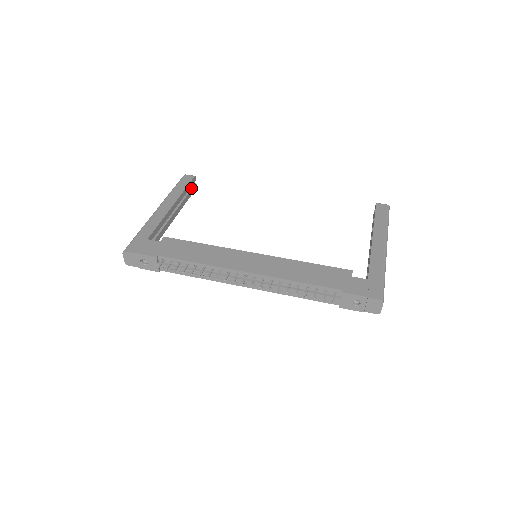
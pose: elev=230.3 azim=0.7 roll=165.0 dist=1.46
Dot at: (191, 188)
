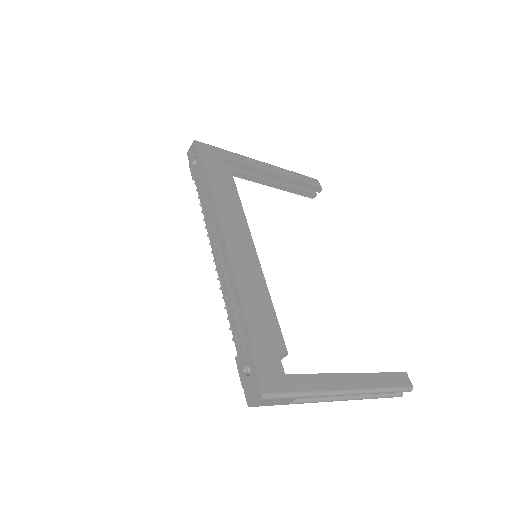
Dot at: (308, 191)
